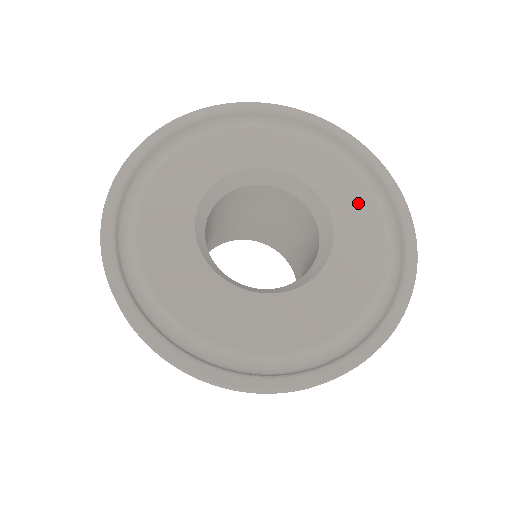
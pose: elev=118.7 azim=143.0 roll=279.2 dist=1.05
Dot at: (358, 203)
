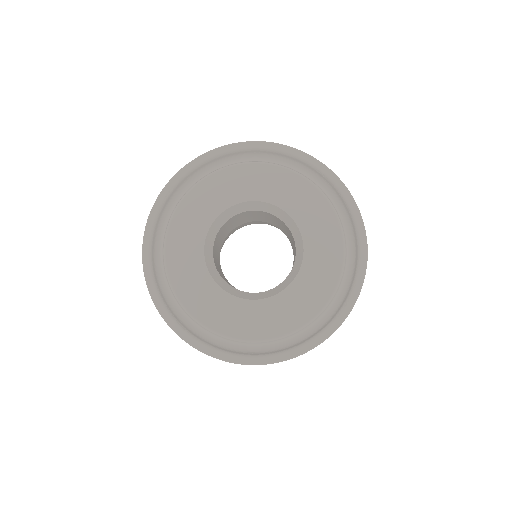
Dot at: (321, 284)
